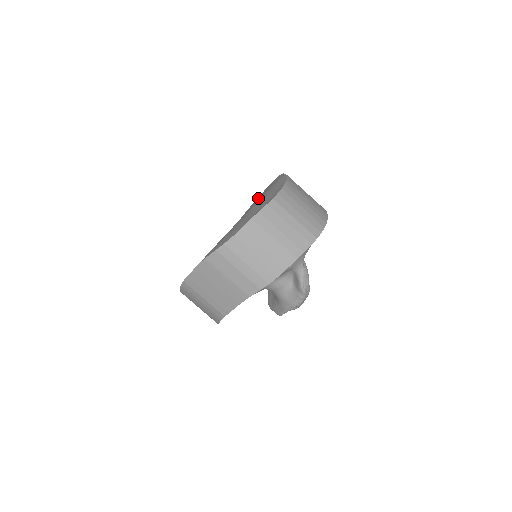
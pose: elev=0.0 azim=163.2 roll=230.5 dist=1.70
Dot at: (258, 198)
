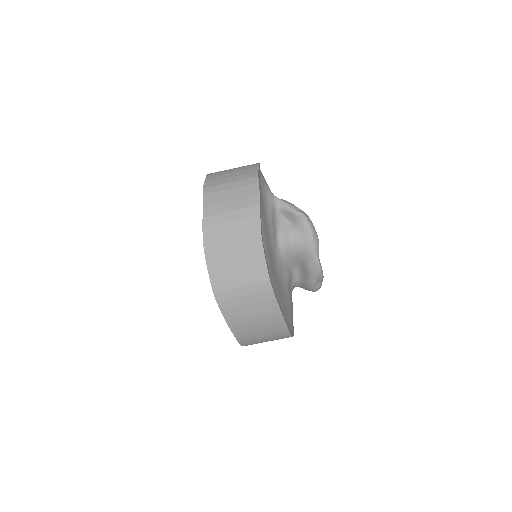
Dot at: occluded
